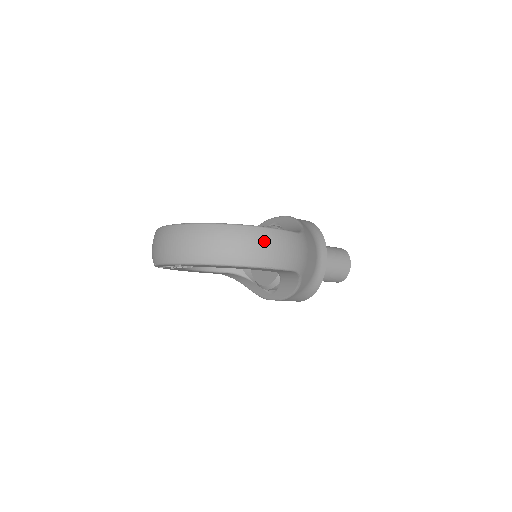
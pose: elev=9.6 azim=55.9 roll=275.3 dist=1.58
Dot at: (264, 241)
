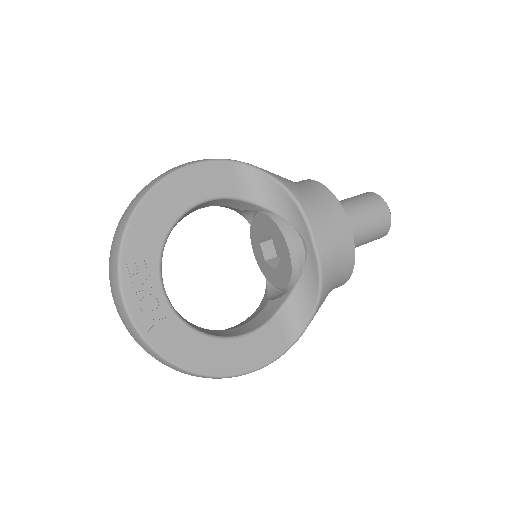
Dot at: occluded
